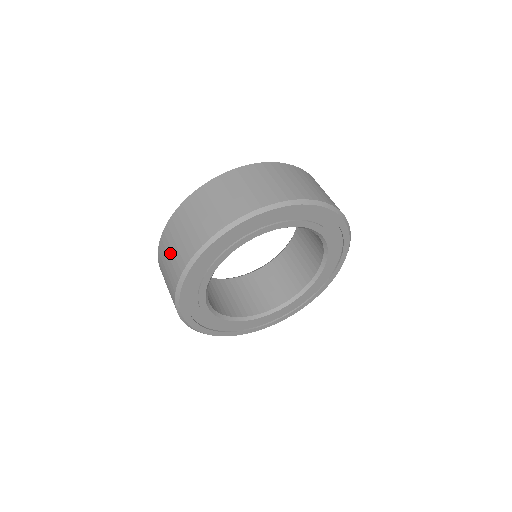
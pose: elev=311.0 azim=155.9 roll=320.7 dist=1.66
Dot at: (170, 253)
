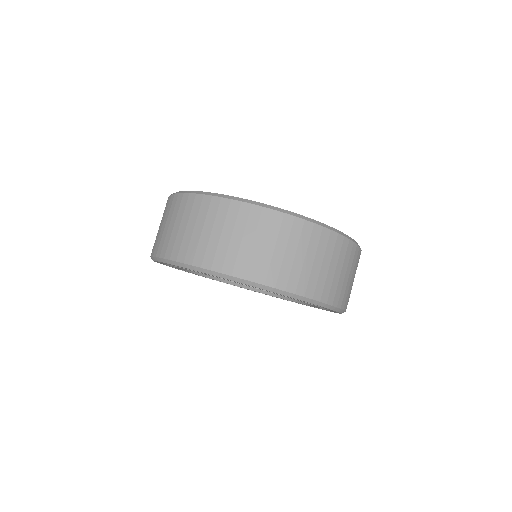
Dot at: occluded
